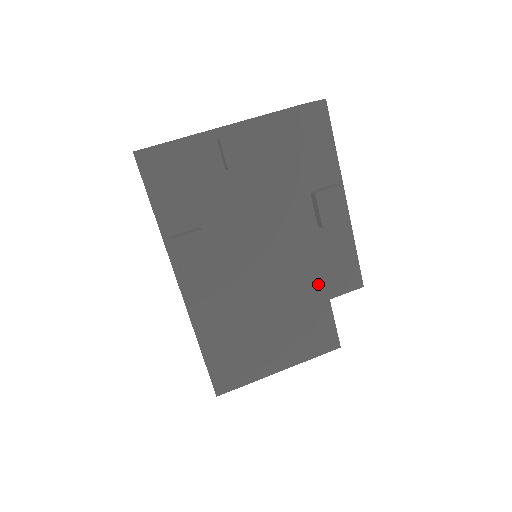
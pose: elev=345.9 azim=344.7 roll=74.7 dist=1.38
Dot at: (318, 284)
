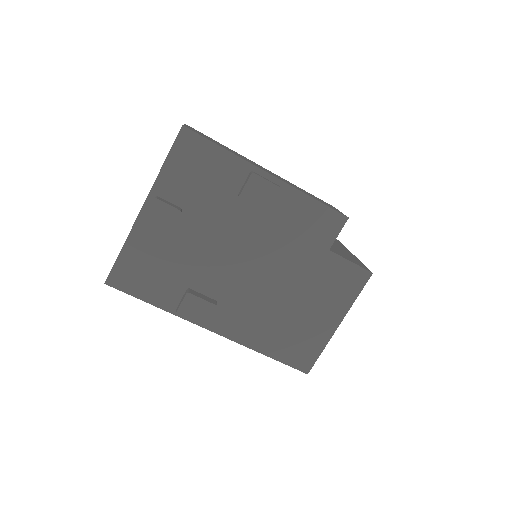
Dot at: (309, 248)
